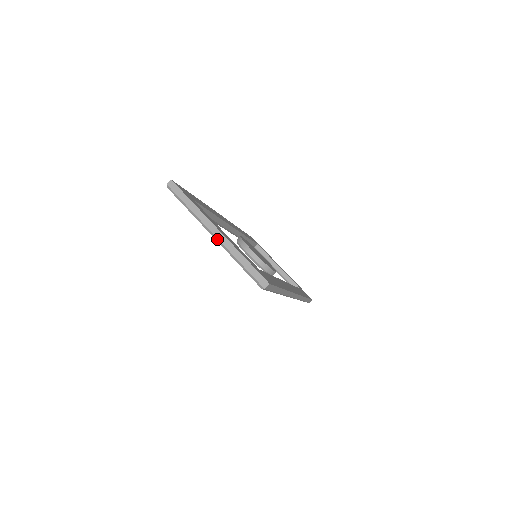
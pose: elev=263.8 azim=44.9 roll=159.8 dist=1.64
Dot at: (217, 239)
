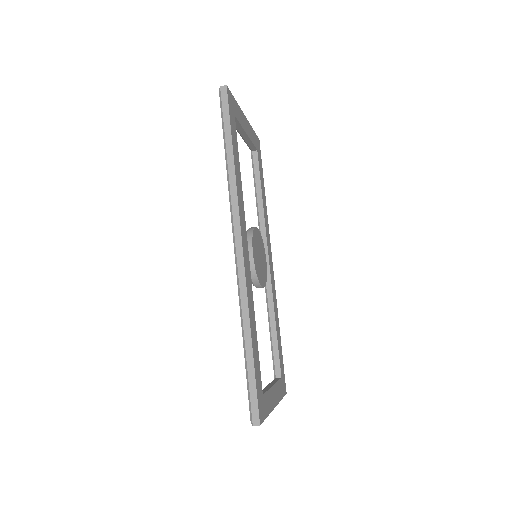
Dot at: occluded
